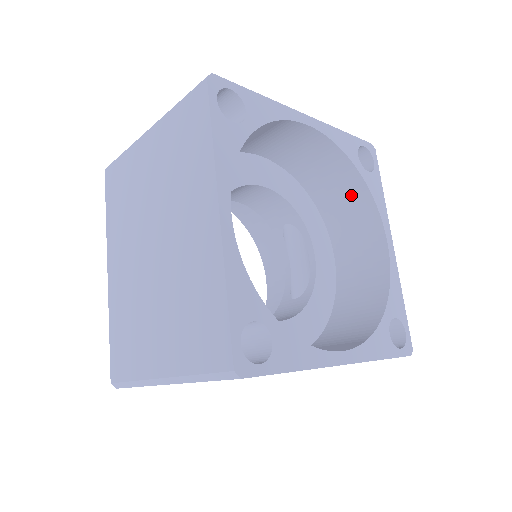
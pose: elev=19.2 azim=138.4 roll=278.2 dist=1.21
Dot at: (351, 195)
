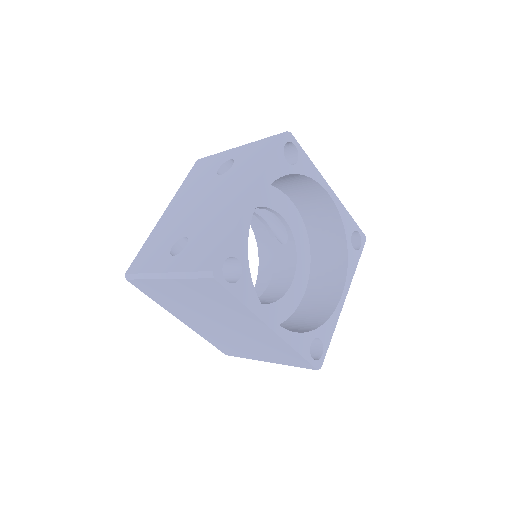
Dot at: (291, 178)
